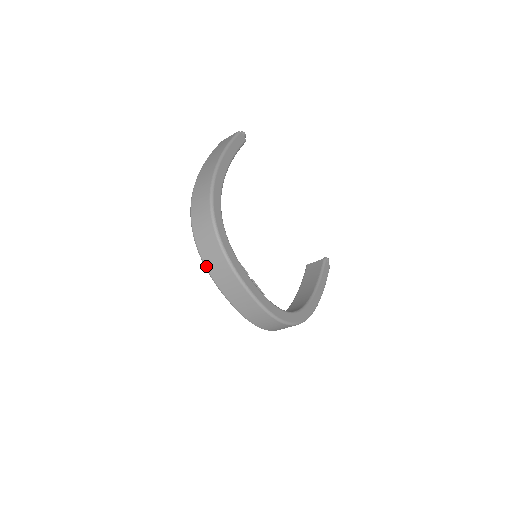
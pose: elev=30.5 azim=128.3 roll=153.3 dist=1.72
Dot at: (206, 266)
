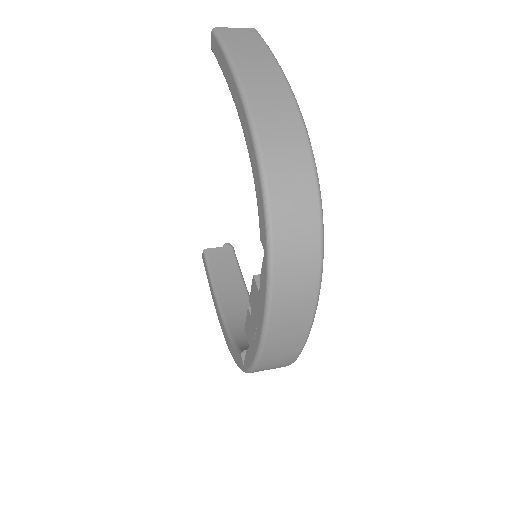
Dot at: (274, 288)
